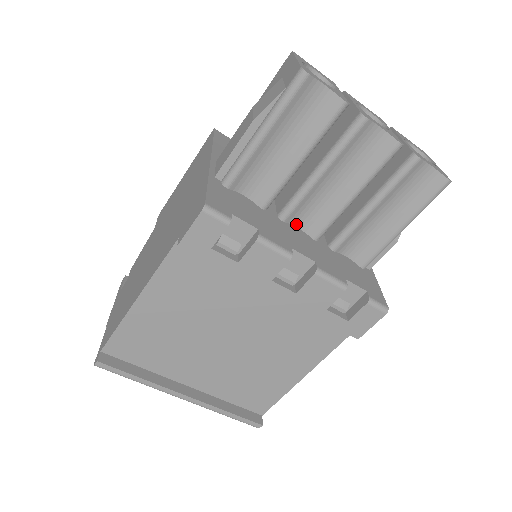
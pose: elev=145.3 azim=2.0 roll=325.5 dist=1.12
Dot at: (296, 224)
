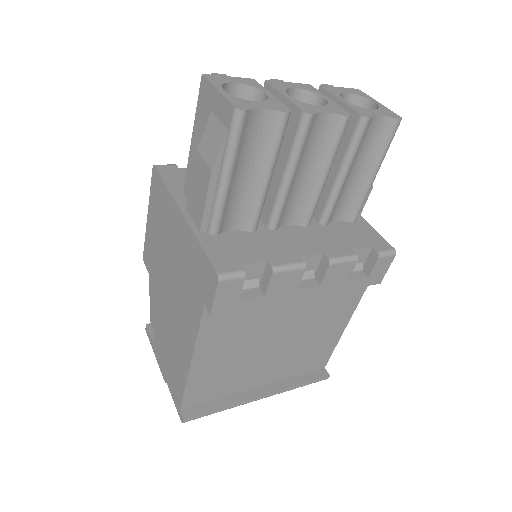
Dot at: (285, 224)
